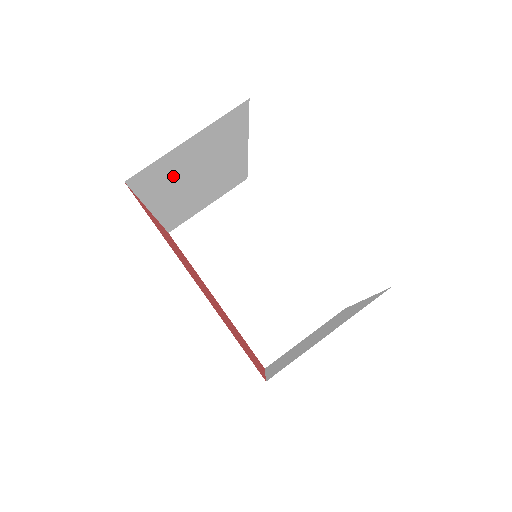
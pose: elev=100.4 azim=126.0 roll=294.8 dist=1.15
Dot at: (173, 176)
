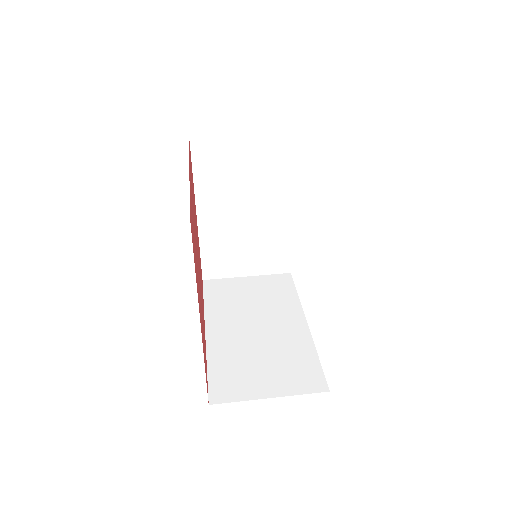
Dot at: (225, 172)
